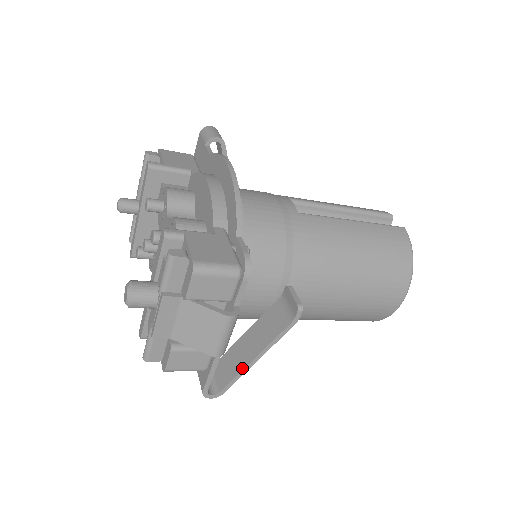
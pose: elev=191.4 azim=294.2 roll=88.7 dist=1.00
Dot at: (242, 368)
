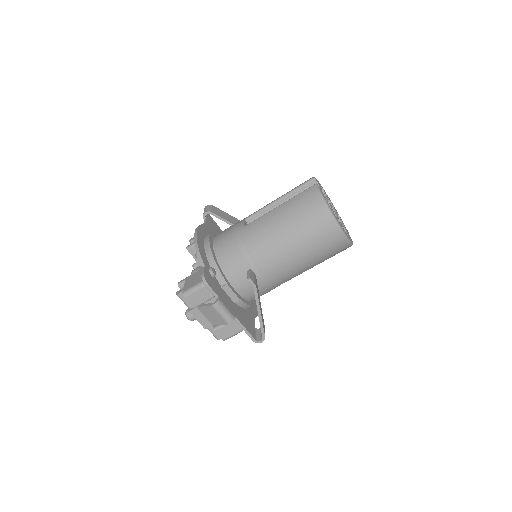
Dot at: (259, 321)
